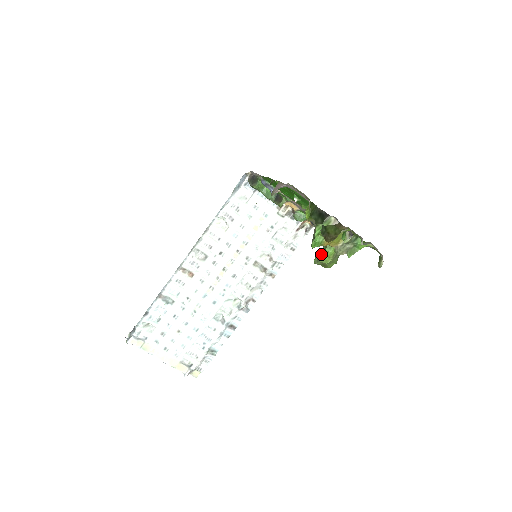
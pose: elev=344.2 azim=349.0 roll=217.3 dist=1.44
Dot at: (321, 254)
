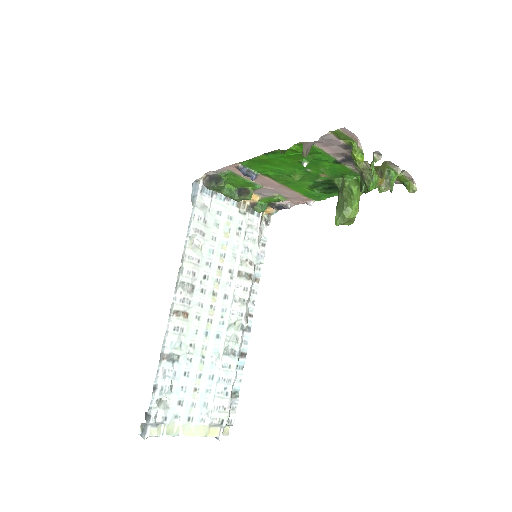
Dot at: (346, 210)
